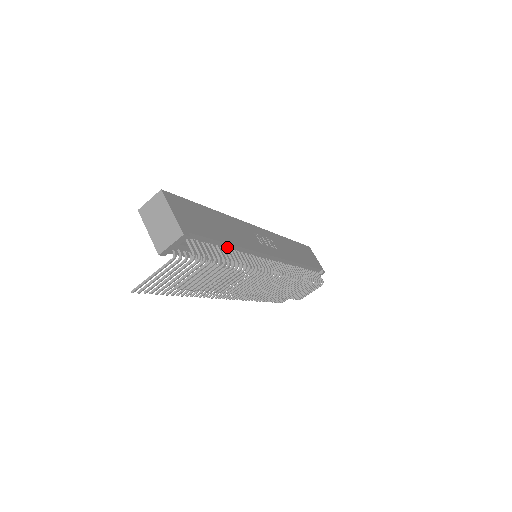
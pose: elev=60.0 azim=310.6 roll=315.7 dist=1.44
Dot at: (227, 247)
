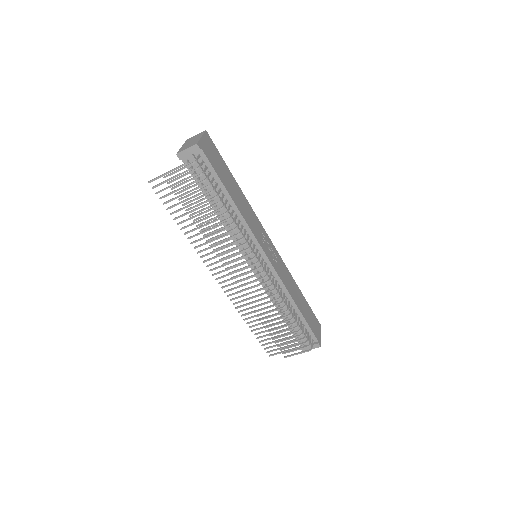
Dot at: (228, 199)
